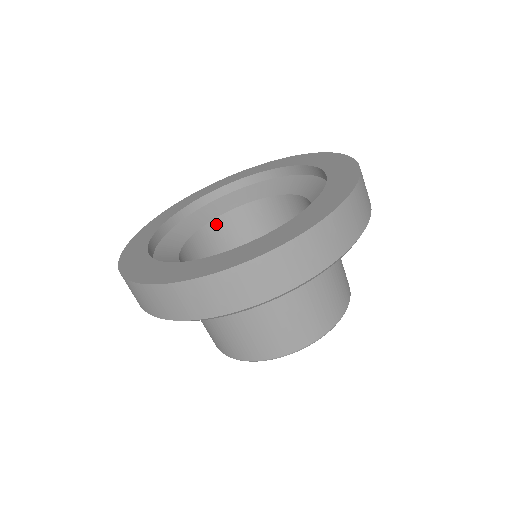
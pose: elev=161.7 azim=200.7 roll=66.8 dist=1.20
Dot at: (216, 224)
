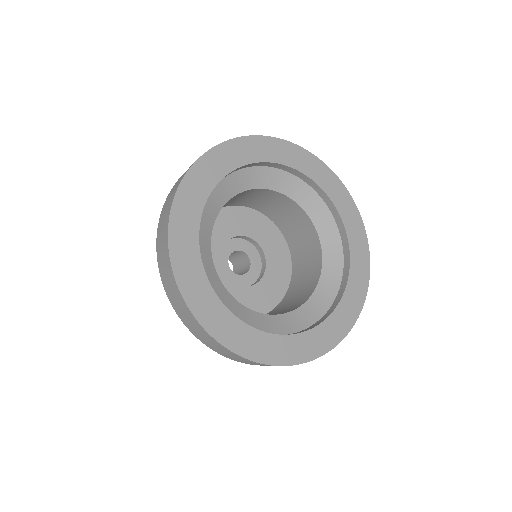
Dot at: (291, 202)
